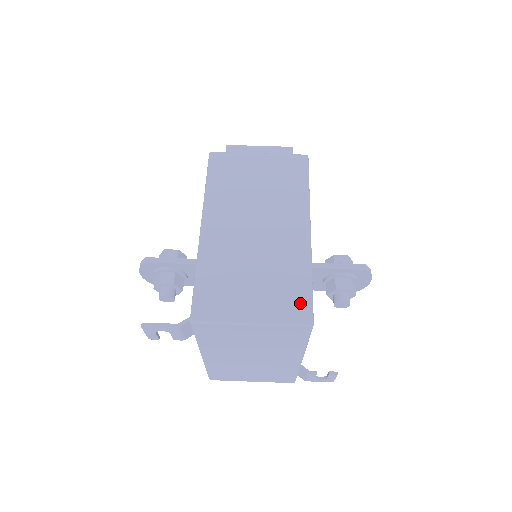
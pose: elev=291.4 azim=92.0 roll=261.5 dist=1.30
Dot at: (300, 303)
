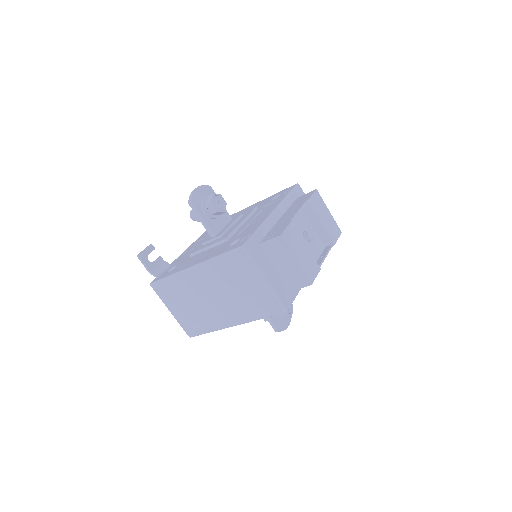
Dot at: (194, 330)
